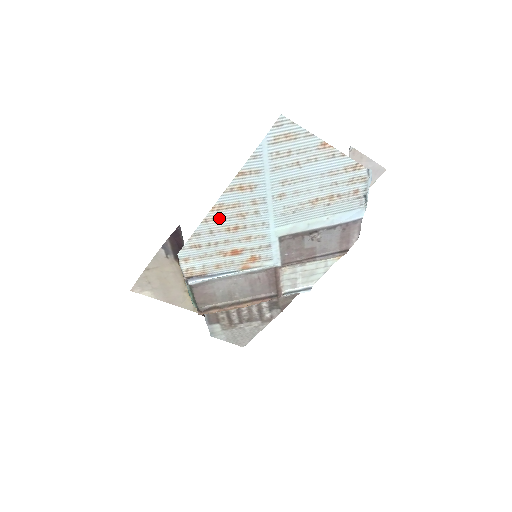
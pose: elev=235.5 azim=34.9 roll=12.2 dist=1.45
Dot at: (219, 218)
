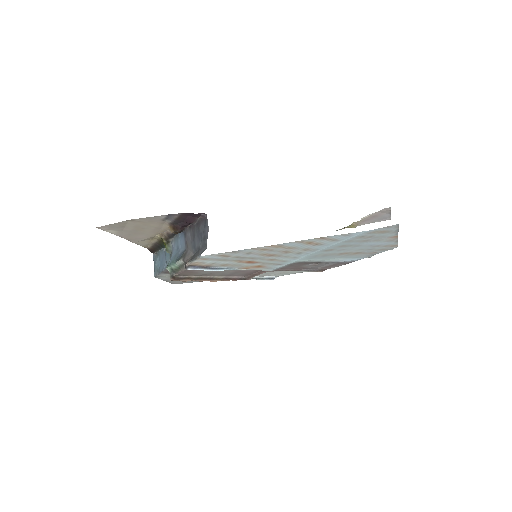
Dot at: (267, 249)
